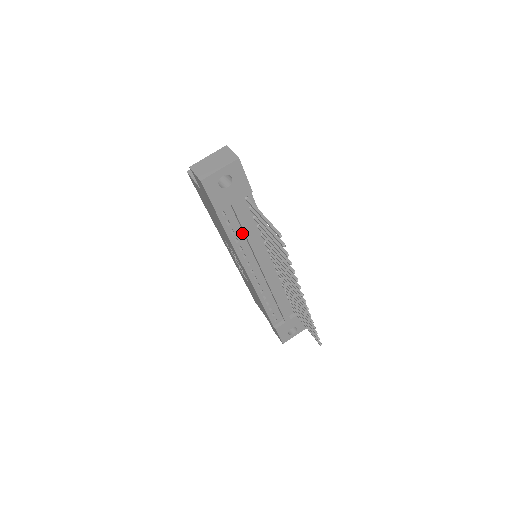
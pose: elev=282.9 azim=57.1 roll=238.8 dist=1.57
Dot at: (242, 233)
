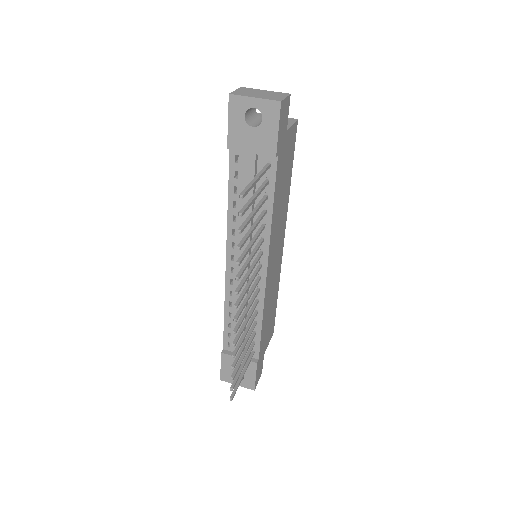
Dot at: occluded
